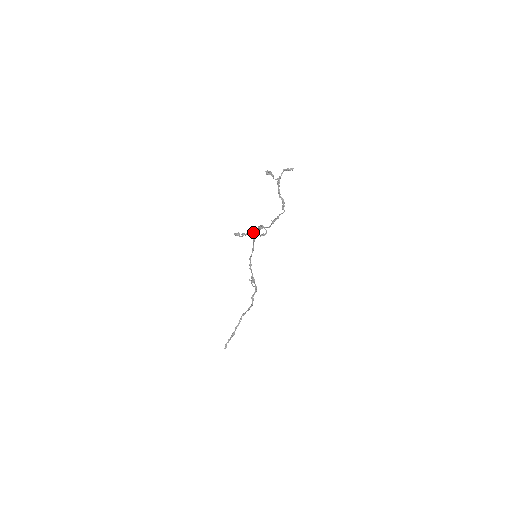
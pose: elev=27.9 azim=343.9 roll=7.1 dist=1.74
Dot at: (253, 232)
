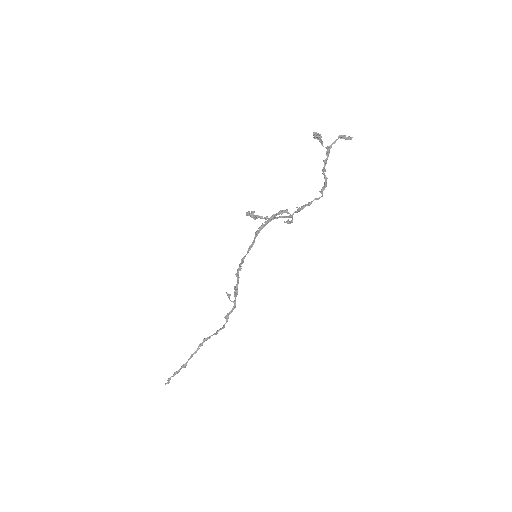
Dot at: (272, 216)
